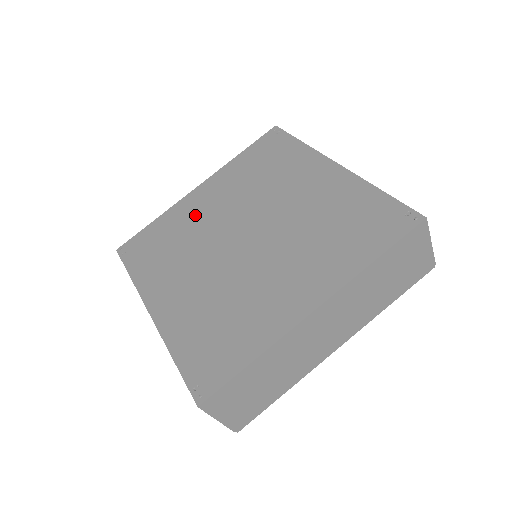
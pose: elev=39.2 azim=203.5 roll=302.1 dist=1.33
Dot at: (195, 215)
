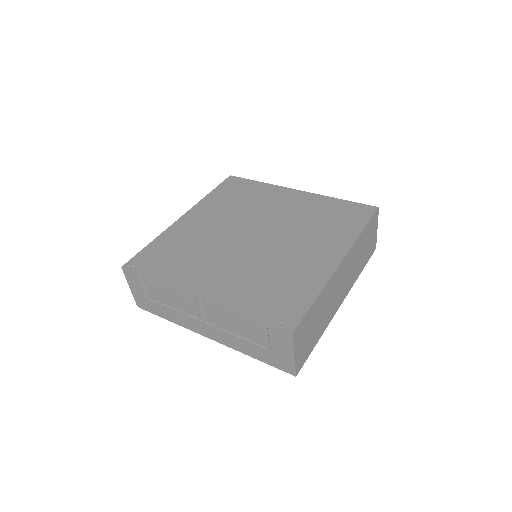
Dot at: (195, 232)
